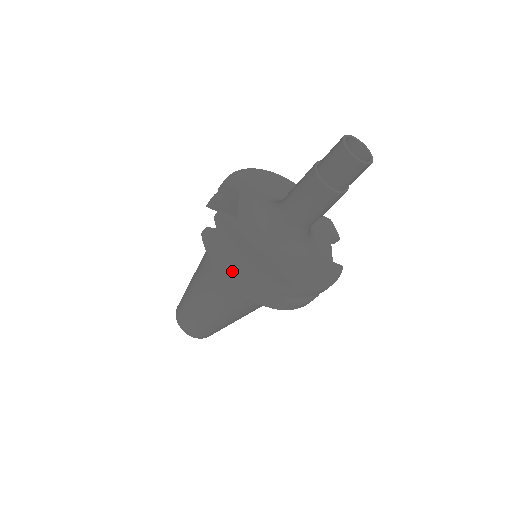
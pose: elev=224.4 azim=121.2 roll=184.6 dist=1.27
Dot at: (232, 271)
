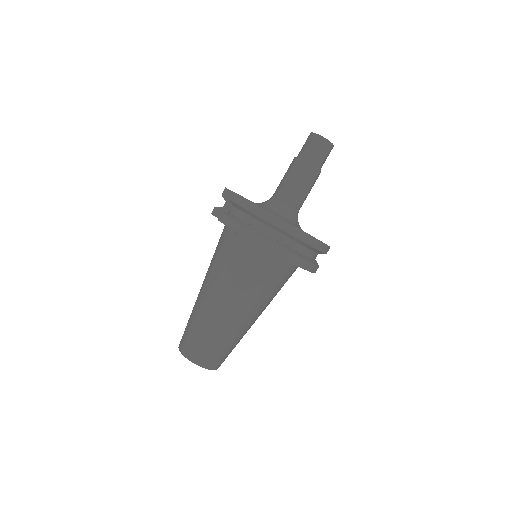
Dot at: (255, 230)
